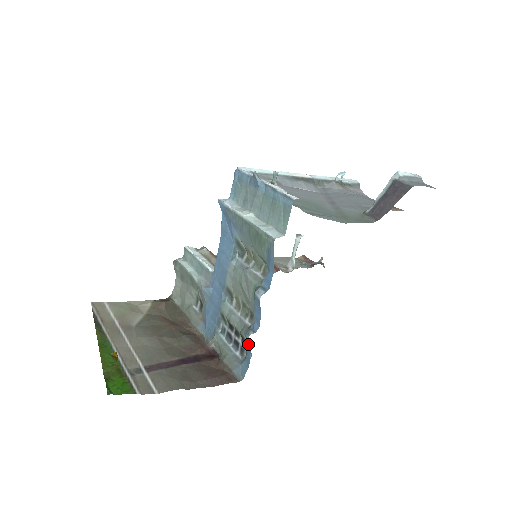
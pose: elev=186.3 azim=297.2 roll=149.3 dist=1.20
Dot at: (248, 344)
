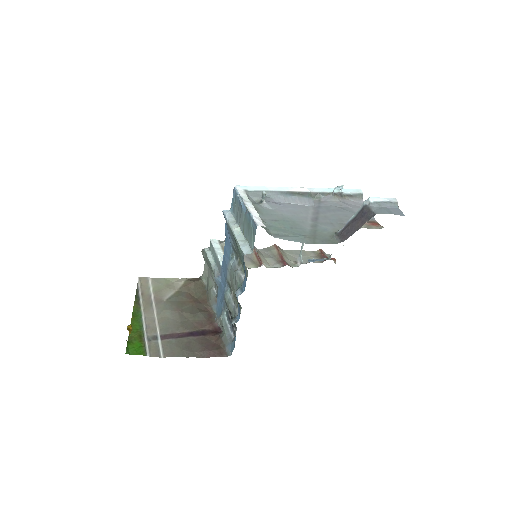
Dot at: occluded
